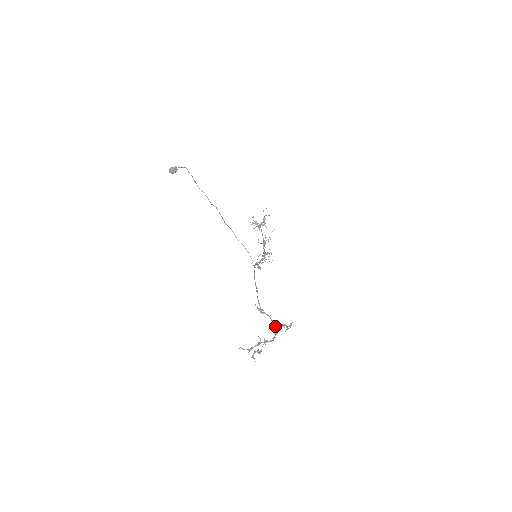
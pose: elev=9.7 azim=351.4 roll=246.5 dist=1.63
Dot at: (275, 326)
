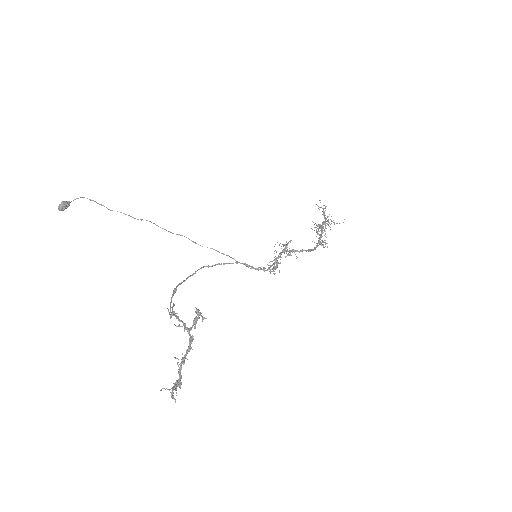
Dot at: (184, 327)
